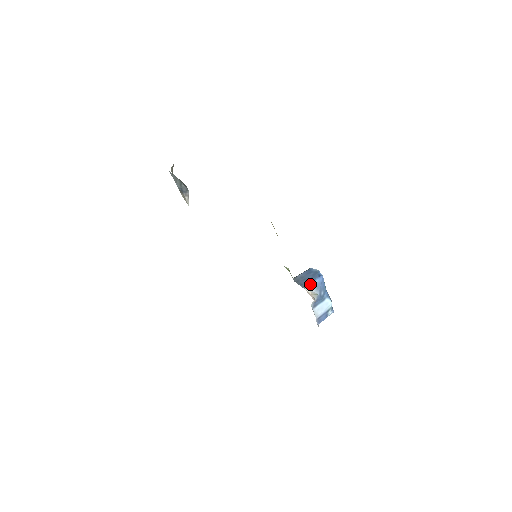
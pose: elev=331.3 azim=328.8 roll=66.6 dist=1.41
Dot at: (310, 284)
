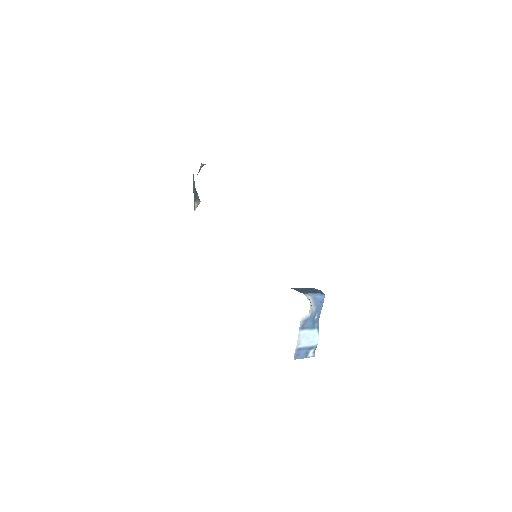
Dot at: (310, 293)
